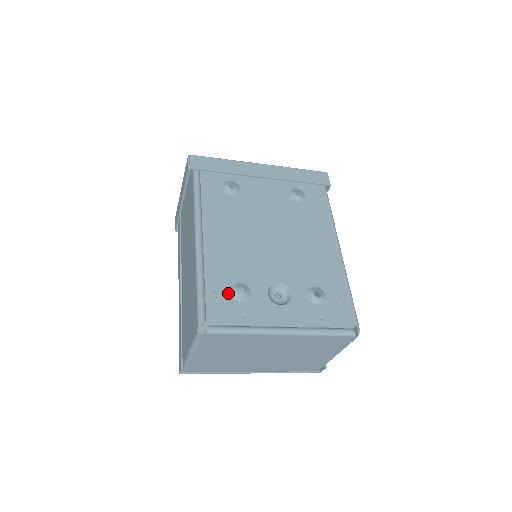
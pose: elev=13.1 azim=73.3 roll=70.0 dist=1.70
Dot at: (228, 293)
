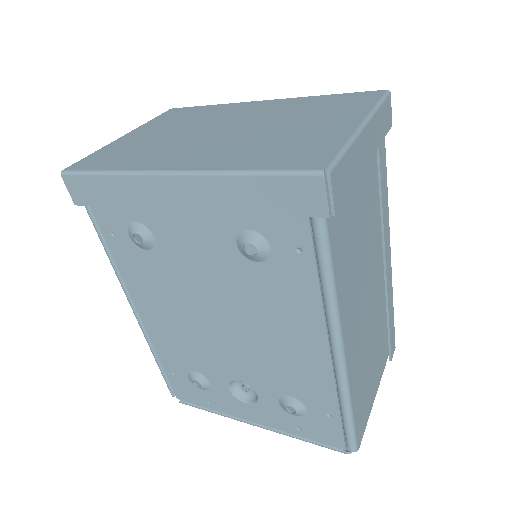
Dot at: (186, 378)
